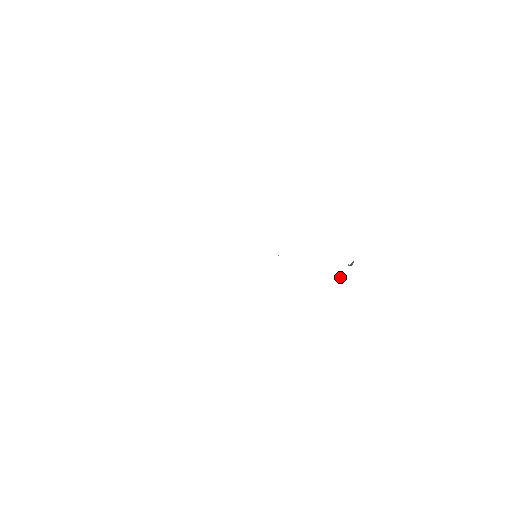
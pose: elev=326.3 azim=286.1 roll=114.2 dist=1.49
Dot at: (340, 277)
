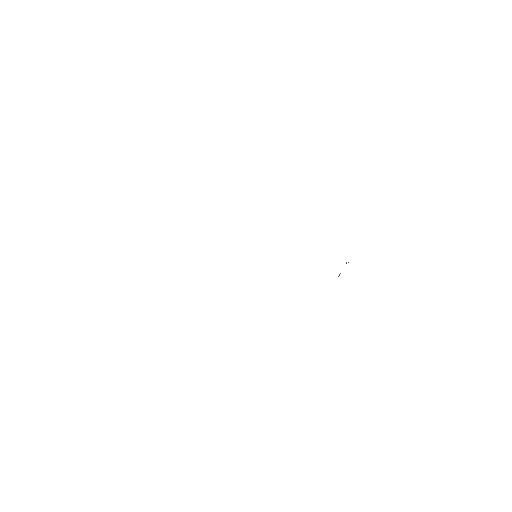
Dot at: occluded
